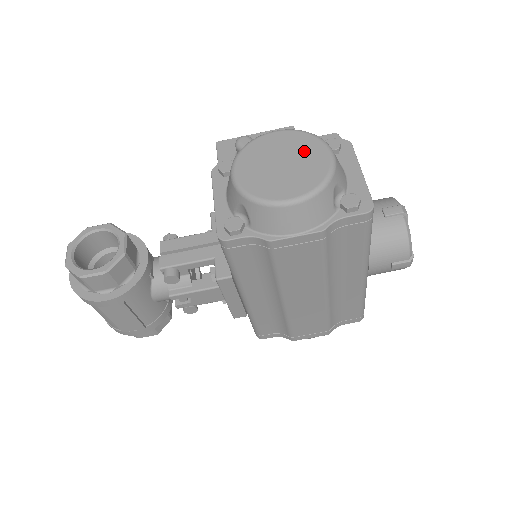
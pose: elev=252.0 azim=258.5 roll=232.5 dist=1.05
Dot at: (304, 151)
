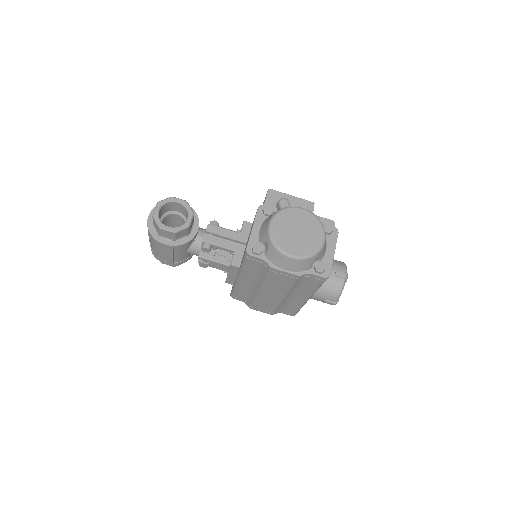
Dot at: (312, 230)
